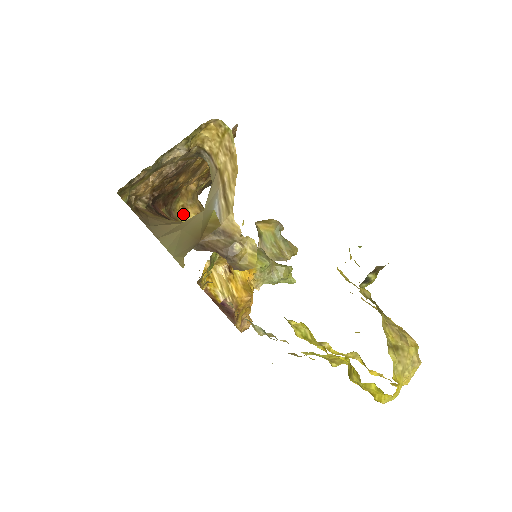
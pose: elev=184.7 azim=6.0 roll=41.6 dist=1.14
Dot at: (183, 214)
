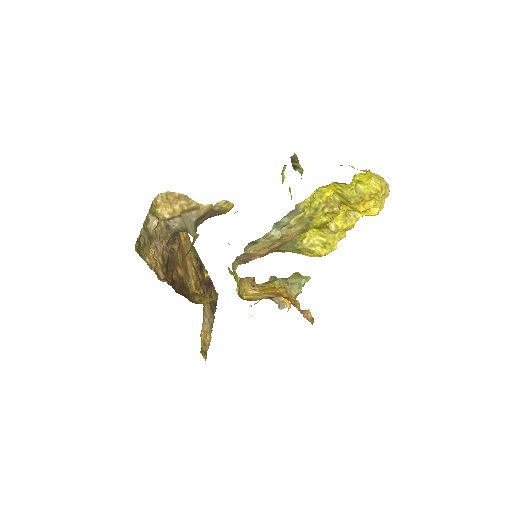
Dot at: occluded
